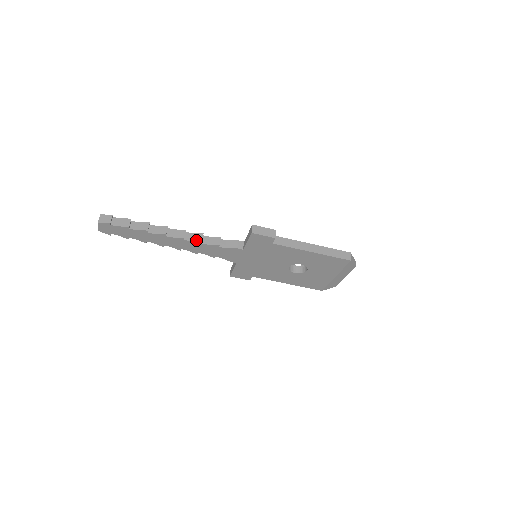
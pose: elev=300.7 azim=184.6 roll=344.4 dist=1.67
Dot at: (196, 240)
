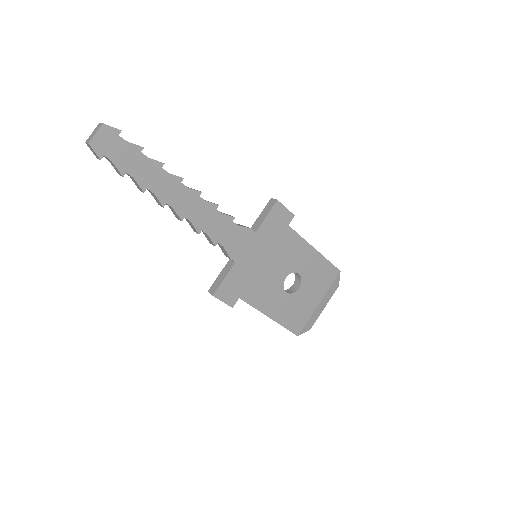
Dot at: occluded
